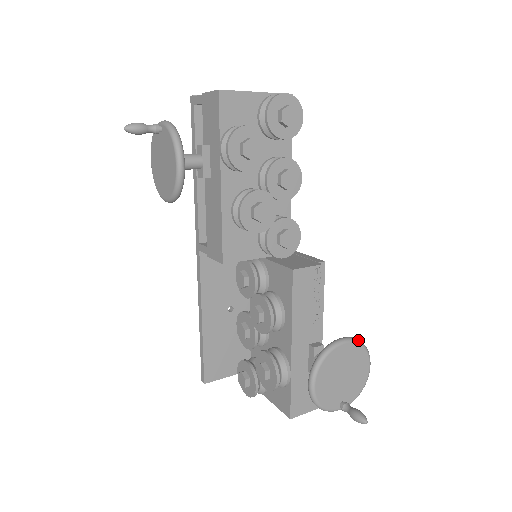
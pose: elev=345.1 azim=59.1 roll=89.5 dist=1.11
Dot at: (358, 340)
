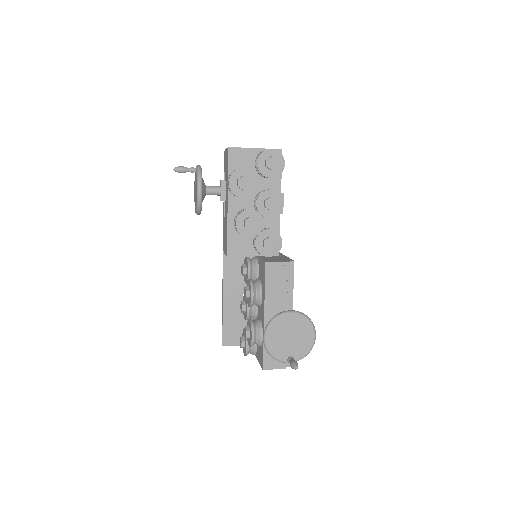
Dot at: (304, 314)
